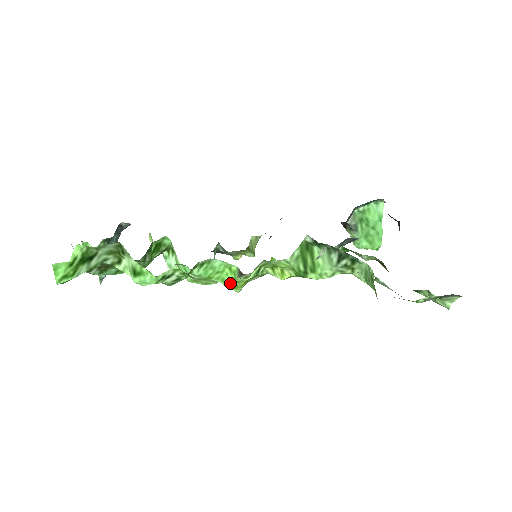
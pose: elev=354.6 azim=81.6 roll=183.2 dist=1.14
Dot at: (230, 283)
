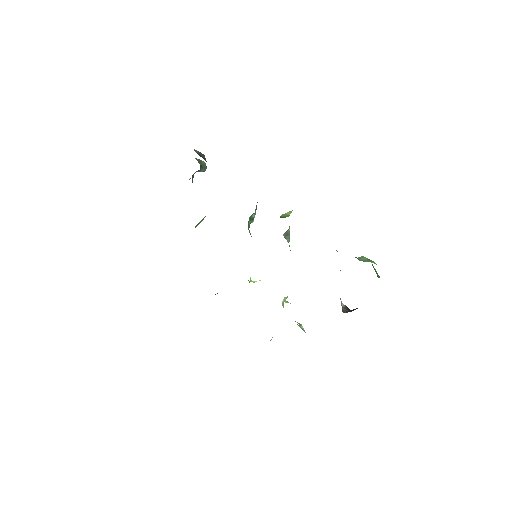
Dot at: occluded
